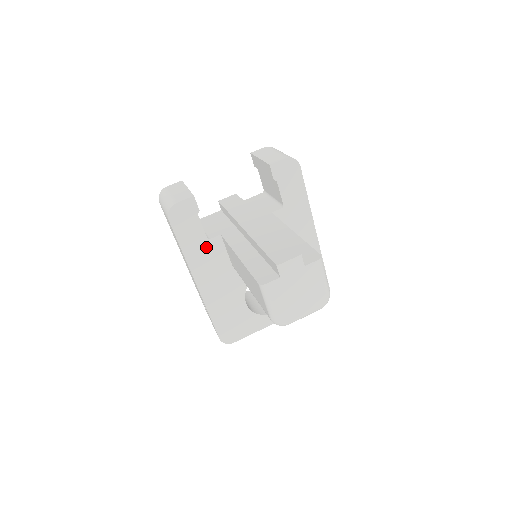
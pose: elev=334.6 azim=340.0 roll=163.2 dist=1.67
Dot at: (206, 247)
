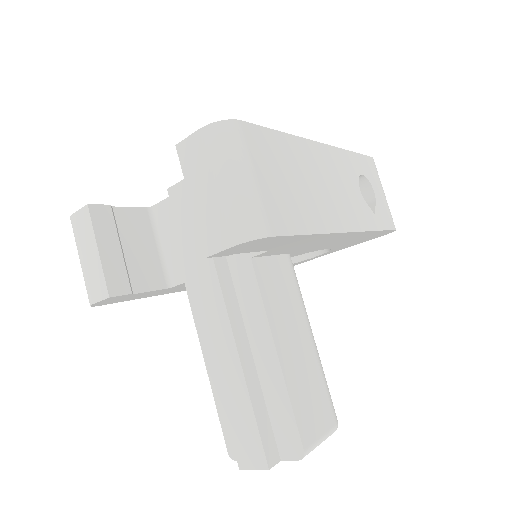
Dot at: (173, 288)
